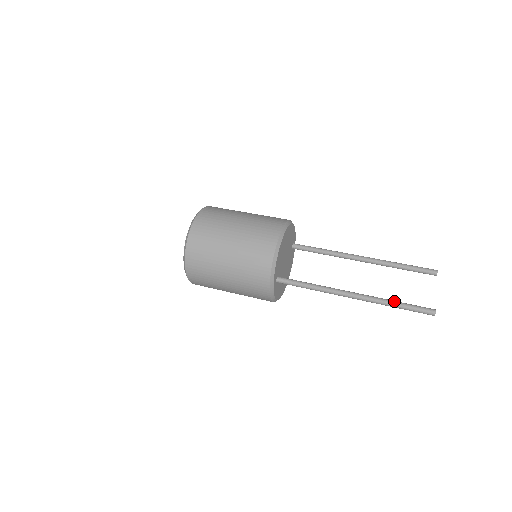
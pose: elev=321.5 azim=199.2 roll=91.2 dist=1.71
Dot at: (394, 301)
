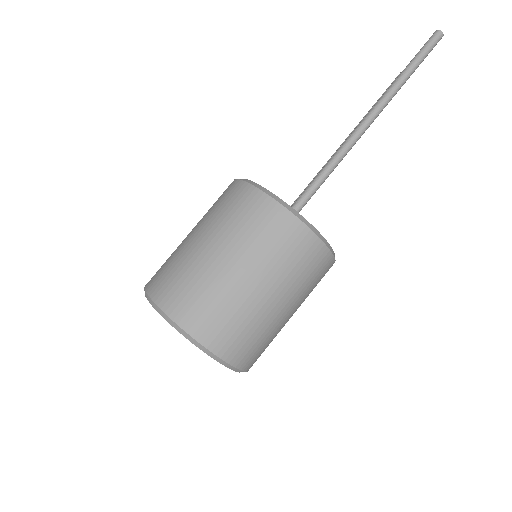
Dot at: (400, 74)
